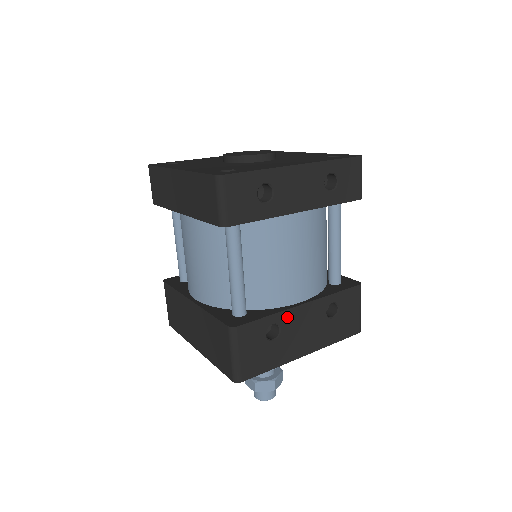
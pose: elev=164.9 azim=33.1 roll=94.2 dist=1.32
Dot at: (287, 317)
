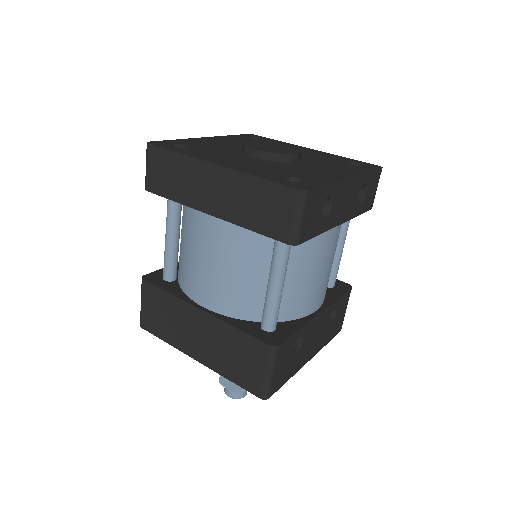
Dot at: (309, 327)
